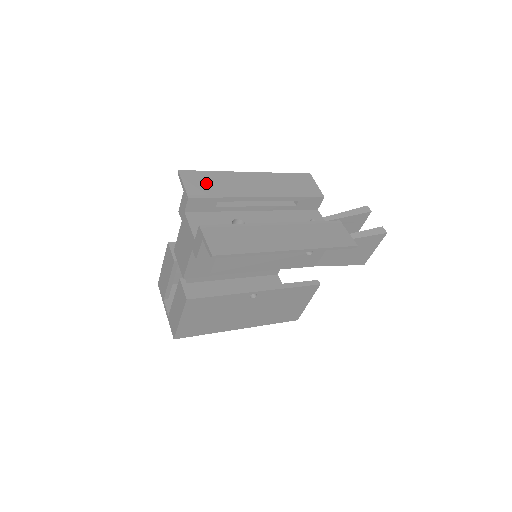
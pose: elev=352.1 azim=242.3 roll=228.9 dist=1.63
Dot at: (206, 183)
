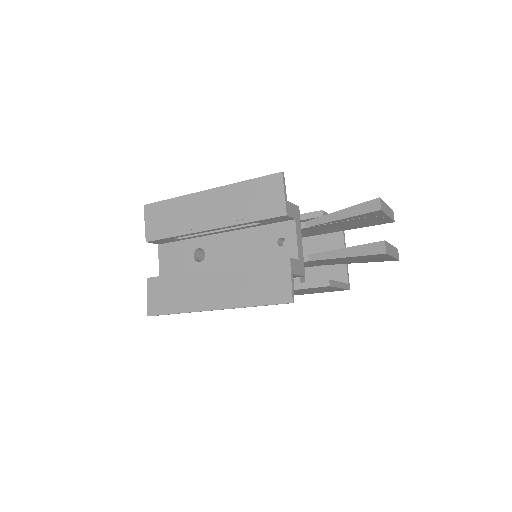
Dot at: (163, 219)
